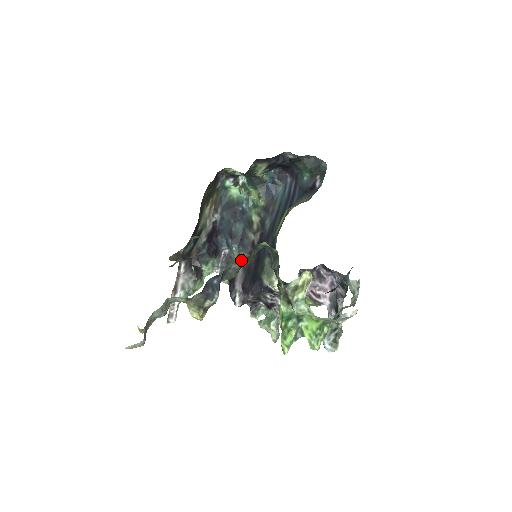
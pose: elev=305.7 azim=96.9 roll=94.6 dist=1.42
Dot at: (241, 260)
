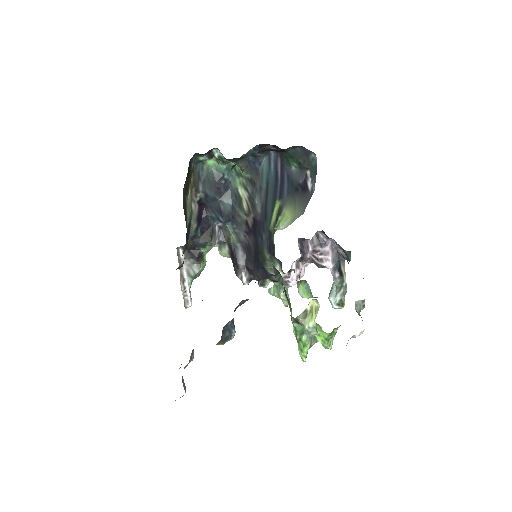
Dot at: (248, 299)
